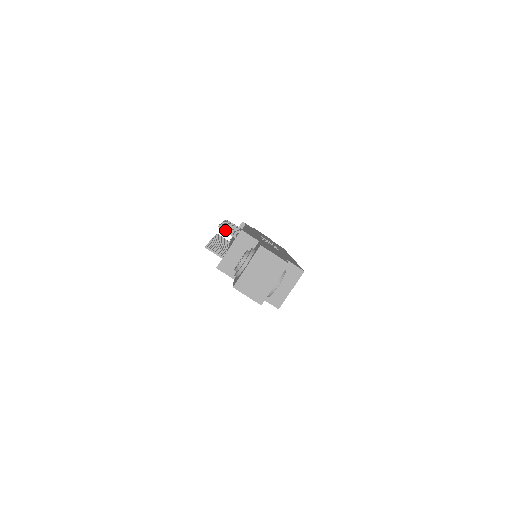
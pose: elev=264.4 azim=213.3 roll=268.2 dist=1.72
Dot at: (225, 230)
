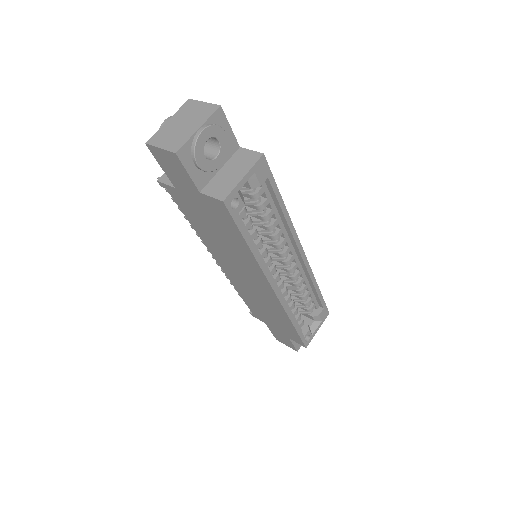
Dot at: occluded
